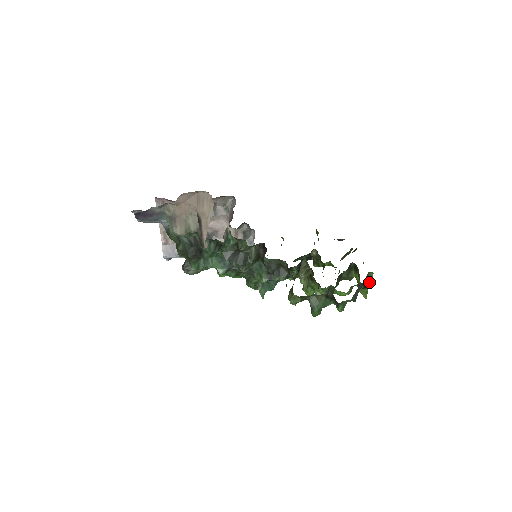
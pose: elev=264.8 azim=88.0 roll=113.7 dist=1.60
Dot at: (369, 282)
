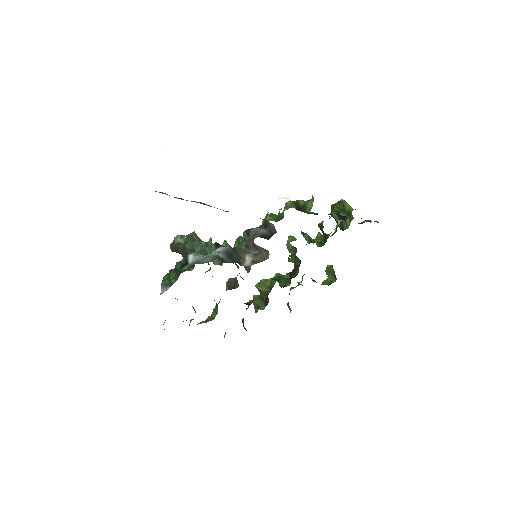
Dot at: occluded
